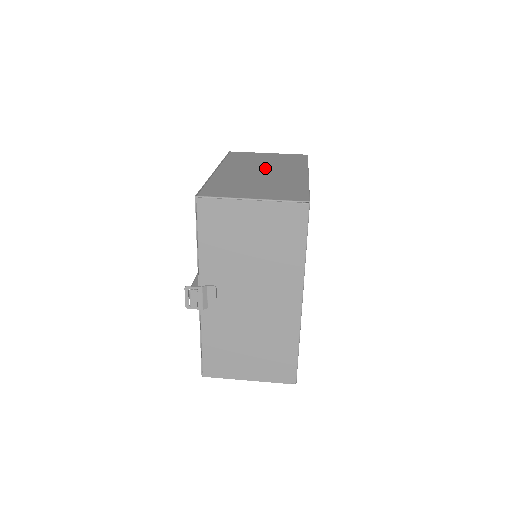
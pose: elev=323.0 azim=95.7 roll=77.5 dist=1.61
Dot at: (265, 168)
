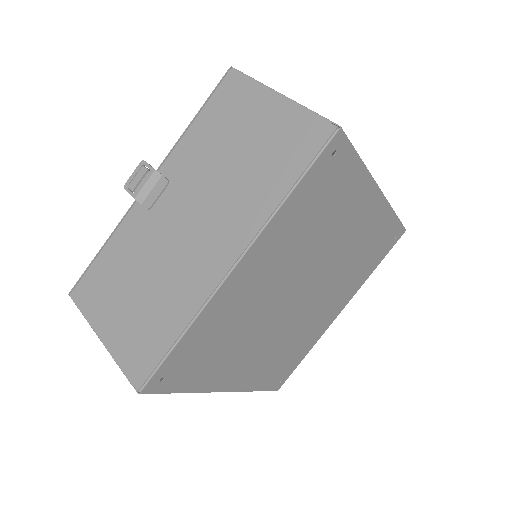
Dot at: occluded
